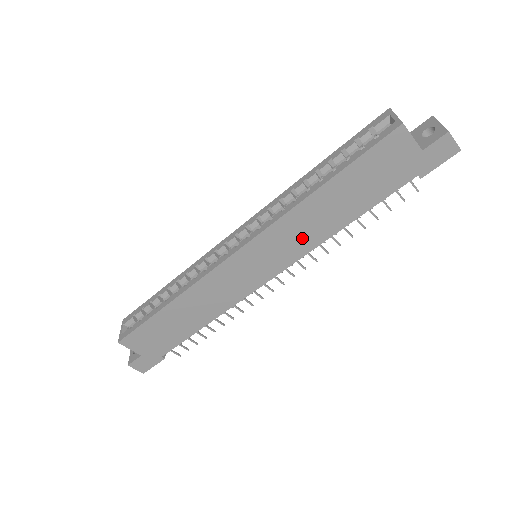
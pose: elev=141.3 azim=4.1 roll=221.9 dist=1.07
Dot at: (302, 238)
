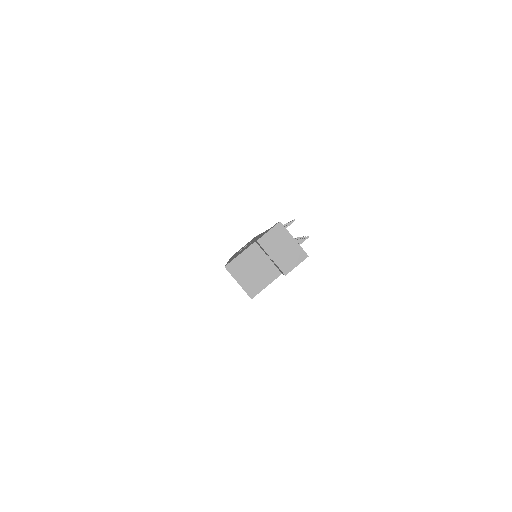
Dot at: occluded
